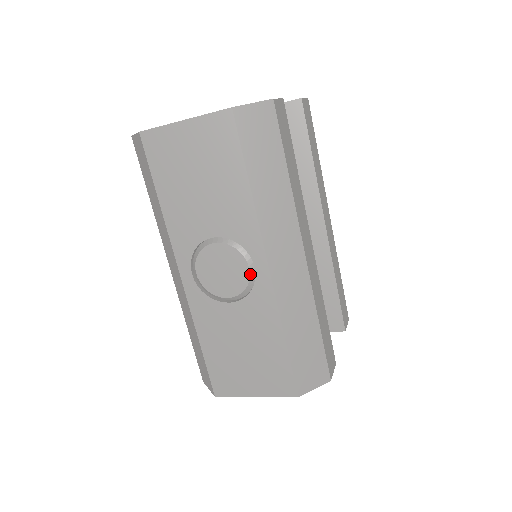
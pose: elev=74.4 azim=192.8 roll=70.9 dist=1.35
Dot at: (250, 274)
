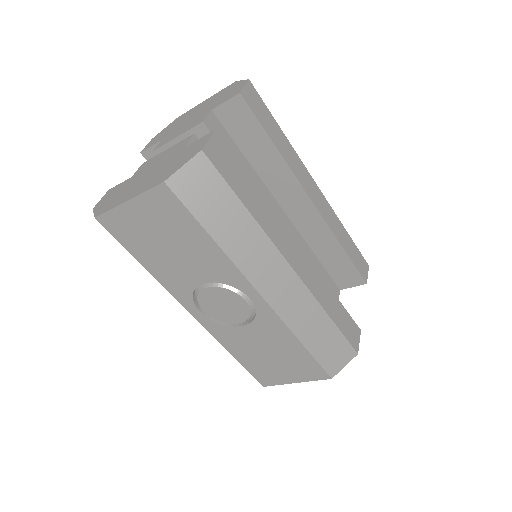
Dot at: (249, 304)
